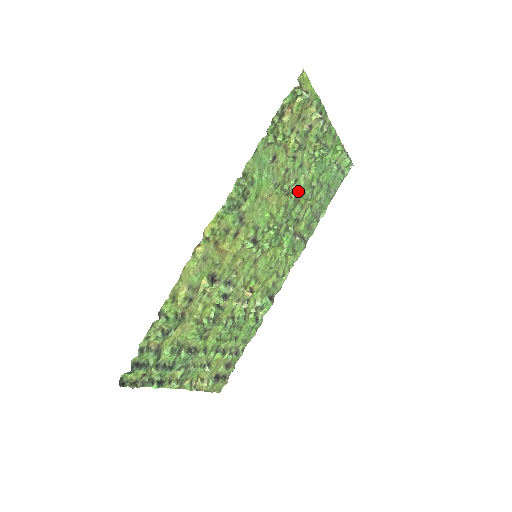
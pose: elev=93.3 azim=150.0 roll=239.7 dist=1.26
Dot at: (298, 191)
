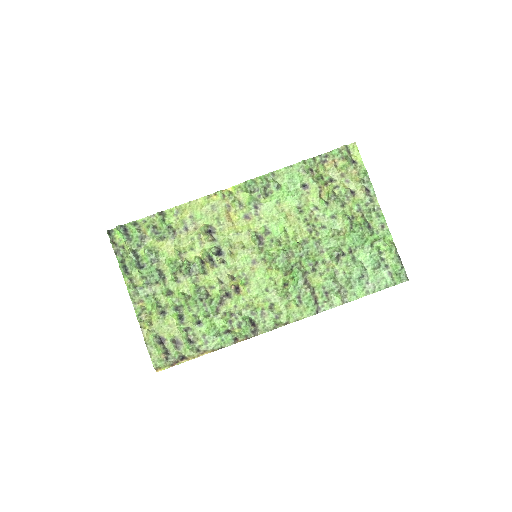
Dot at: (324, 240)
